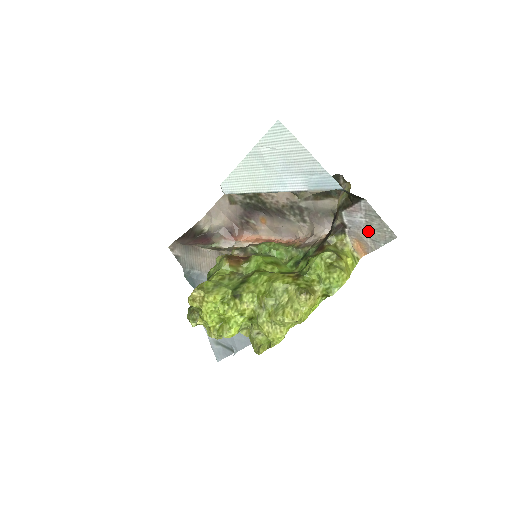
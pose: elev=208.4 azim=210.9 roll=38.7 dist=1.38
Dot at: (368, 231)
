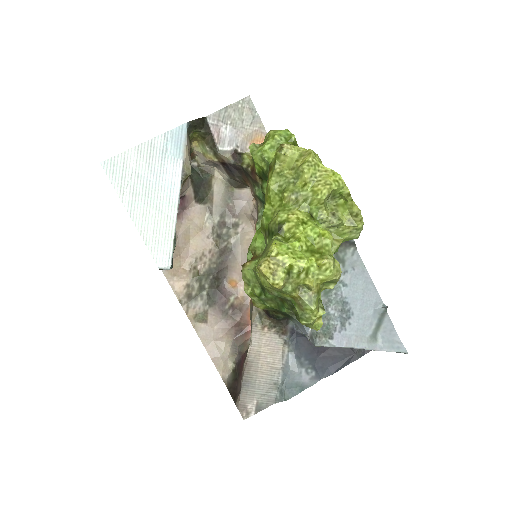
Dot at: (241, 126)
